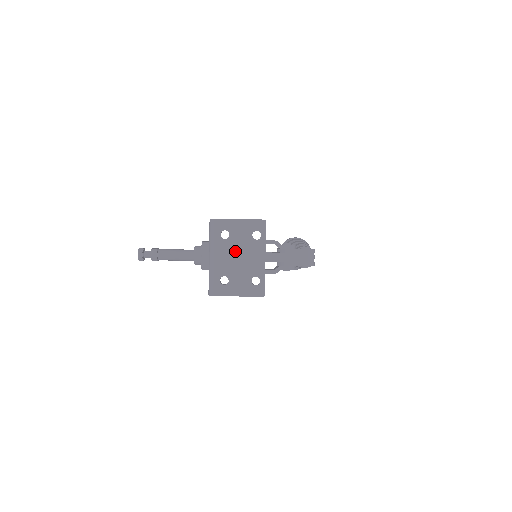
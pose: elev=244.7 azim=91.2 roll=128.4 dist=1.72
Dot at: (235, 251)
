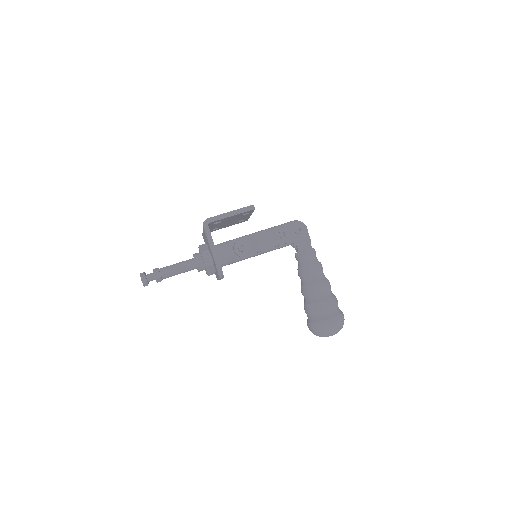
Dot at: occluded
